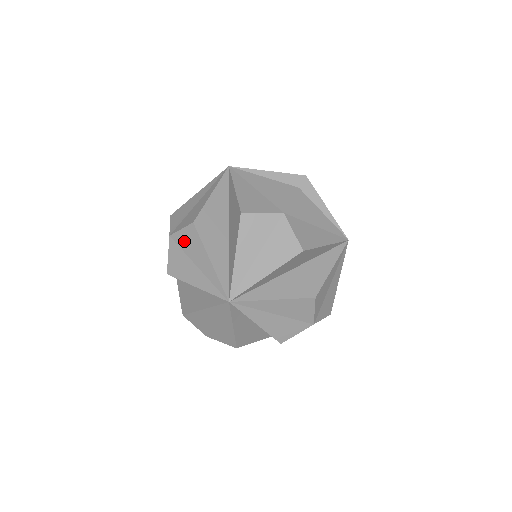
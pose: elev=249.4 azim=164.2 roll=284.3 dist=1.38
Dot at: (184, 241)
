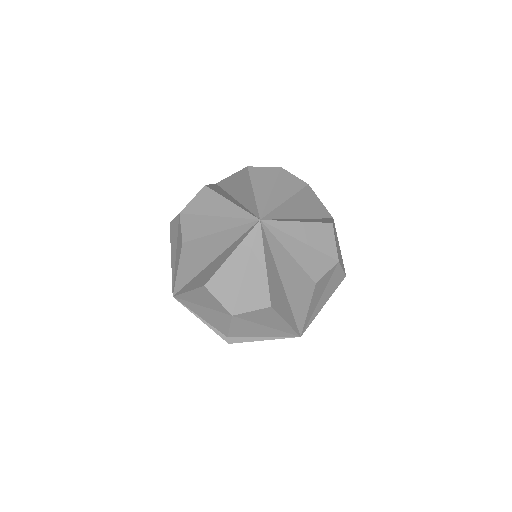
Dot at: (254, 317)
